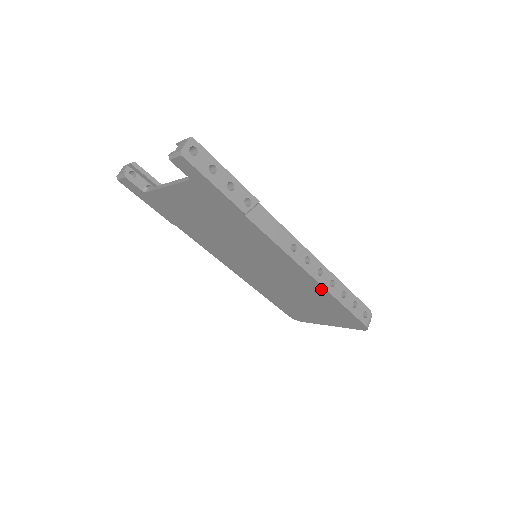
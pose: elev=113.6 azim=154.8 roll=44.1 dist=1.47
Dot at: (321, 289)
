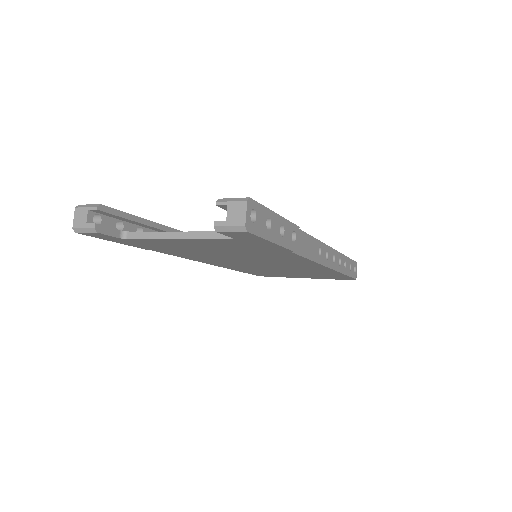
Dot at: (331, 271)
